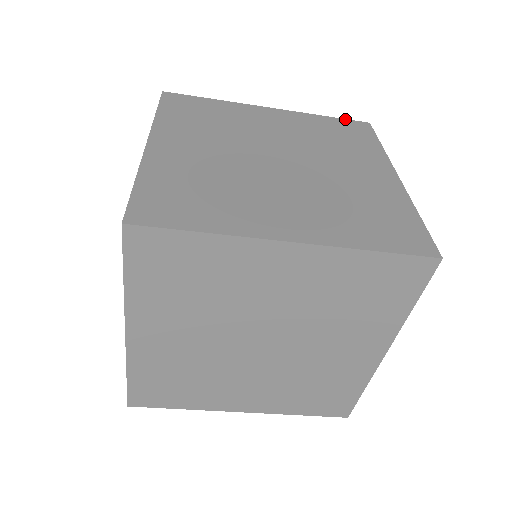
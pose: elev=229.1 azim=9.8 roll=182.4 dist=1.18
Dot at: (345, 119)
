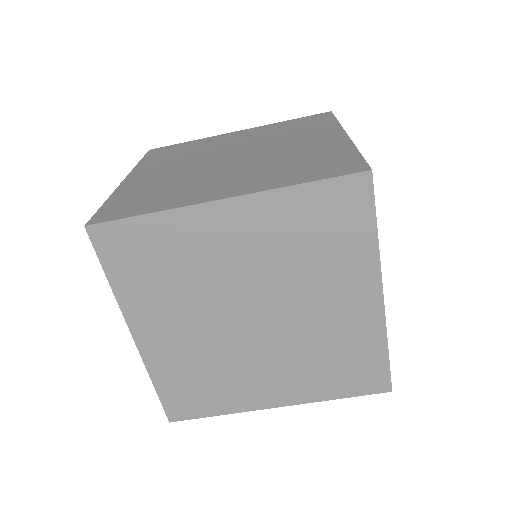
Dot at: (307, 116)
